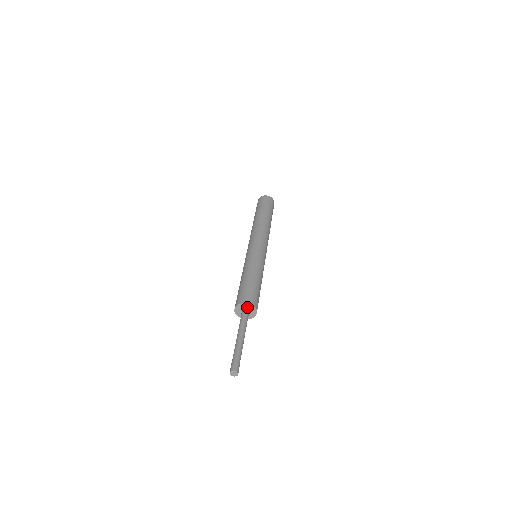
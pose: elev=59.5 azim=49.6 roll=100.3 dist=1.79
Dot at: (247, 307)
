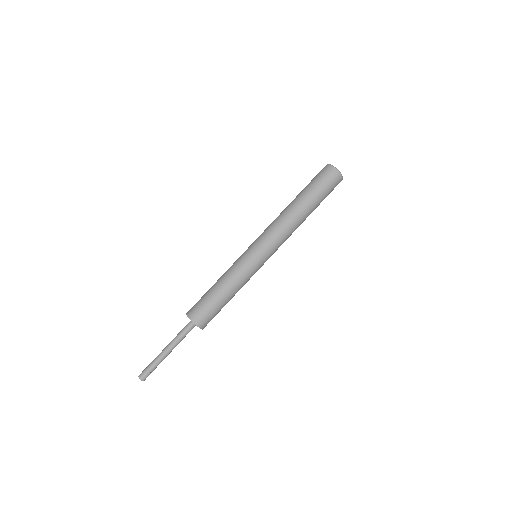
Dot at: (194, 322)
